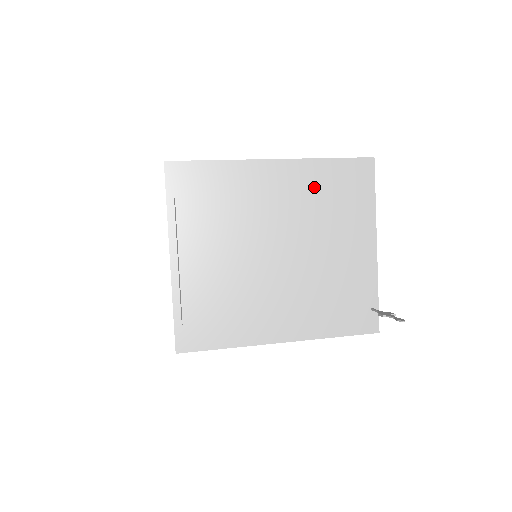
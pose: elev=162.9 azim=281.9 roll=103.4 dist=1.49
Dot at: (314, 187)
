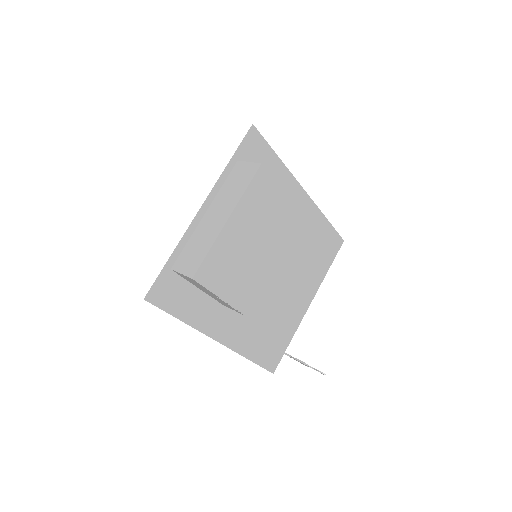
Dot at: (310, 232)
